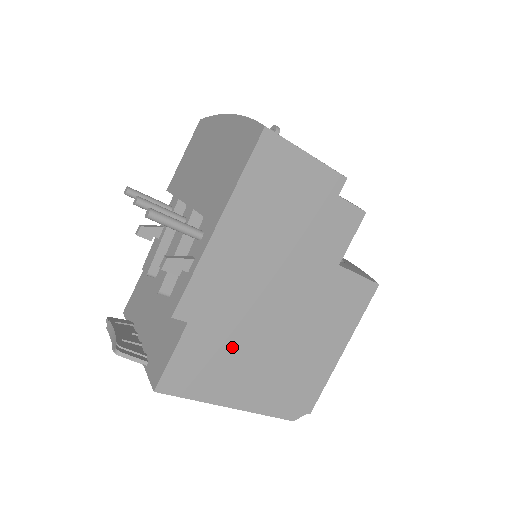
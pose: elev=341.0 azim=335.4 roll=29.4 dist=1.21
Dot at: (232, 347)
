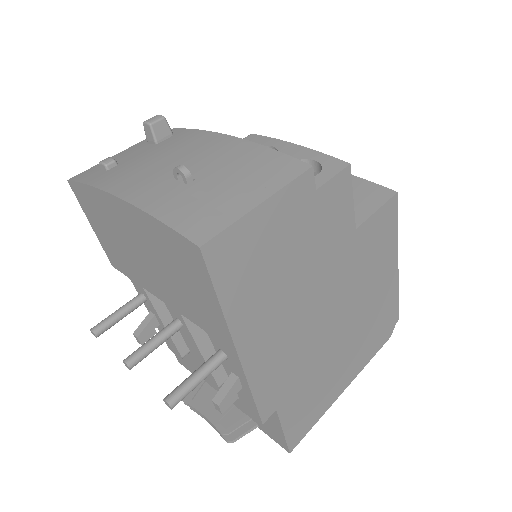
Dot at: (318, 373)
